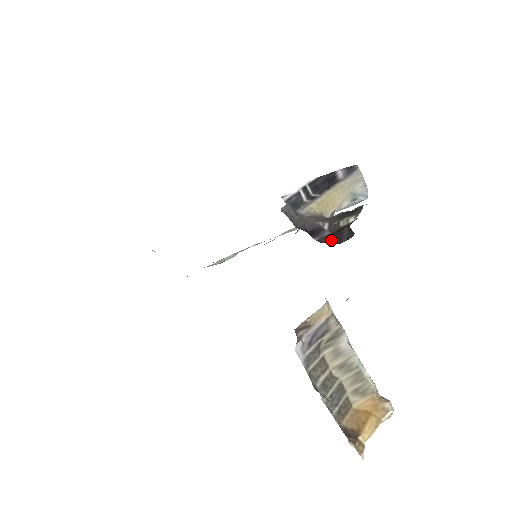
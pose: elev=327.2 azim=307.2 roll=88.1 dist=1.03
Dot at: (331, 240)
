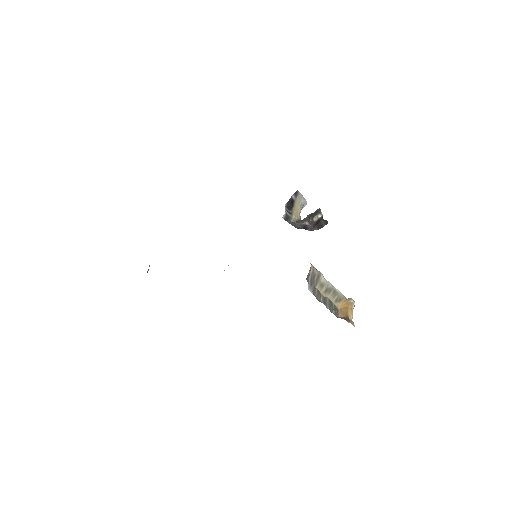
Dot at: (316, 228)
